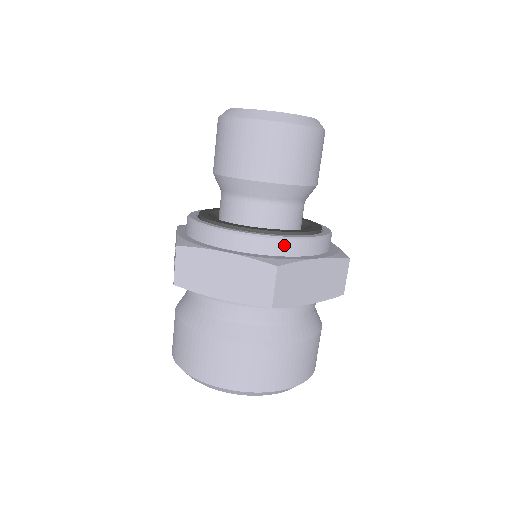
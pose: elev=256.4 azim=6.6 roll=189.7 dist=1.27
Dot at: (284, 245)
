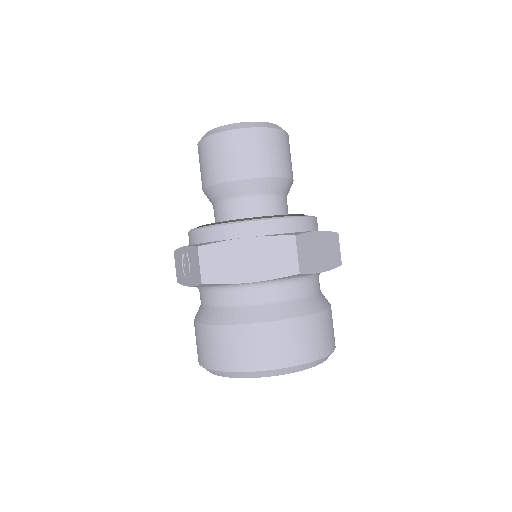
Dot at: (291, 223)
